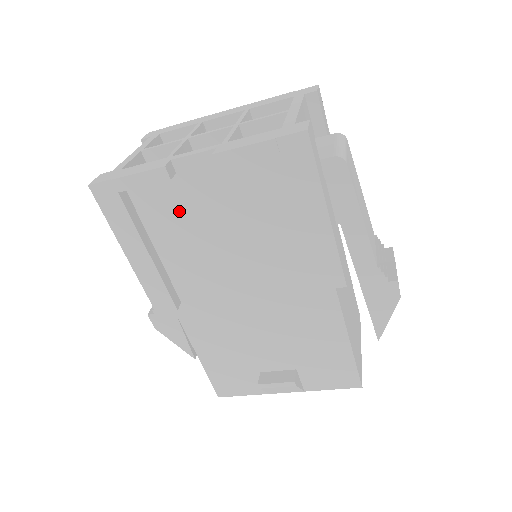
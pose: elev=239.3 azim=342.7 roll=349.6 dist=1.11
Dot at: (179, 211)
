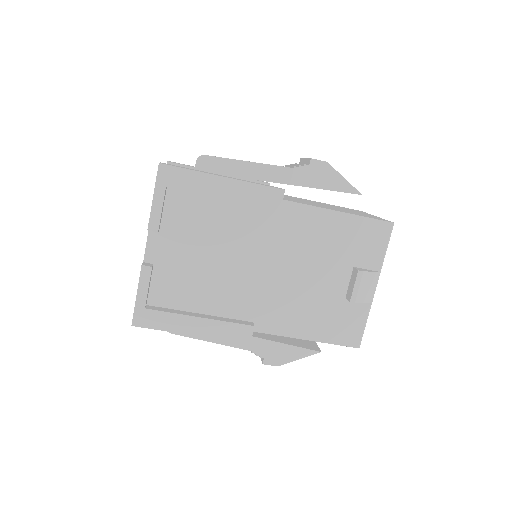
Dot at: (180, 279)
